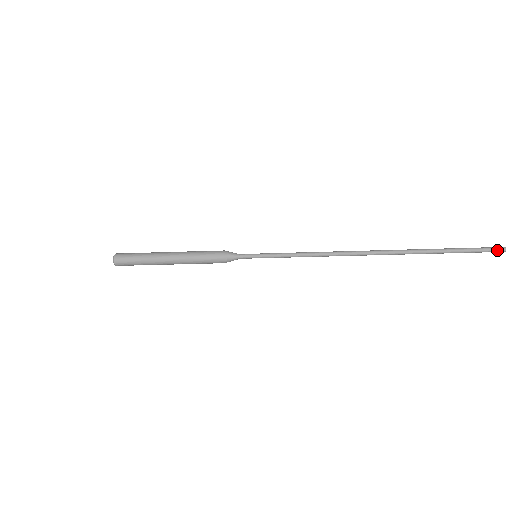
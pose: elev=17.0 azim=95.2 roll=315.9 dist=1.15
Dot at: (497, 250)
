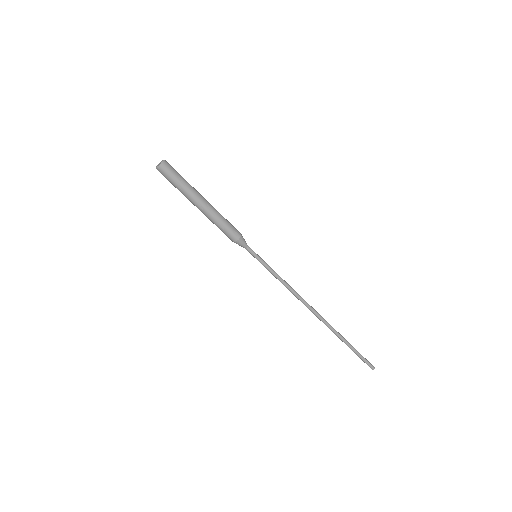
Dot at: (370, 366)
